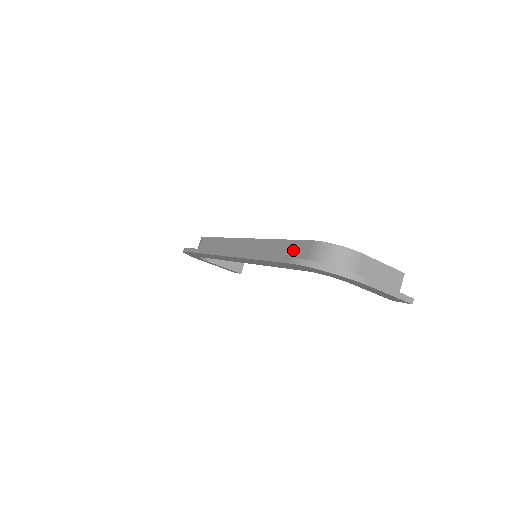
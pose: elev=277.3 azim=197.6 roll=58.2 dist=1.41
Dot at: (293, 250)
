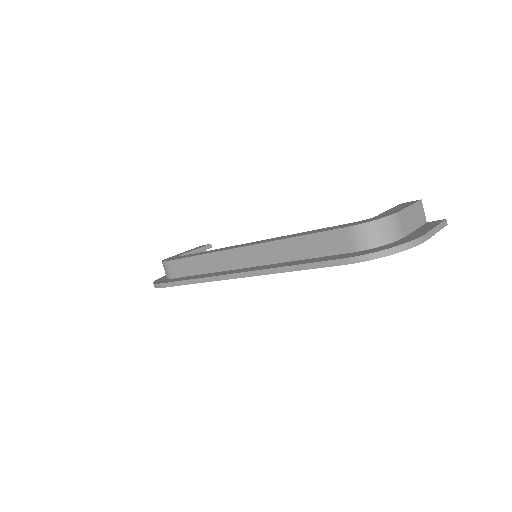
Dot at: (324, 243)
